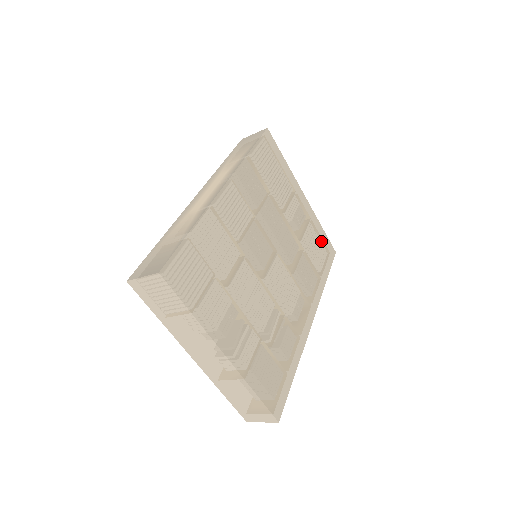
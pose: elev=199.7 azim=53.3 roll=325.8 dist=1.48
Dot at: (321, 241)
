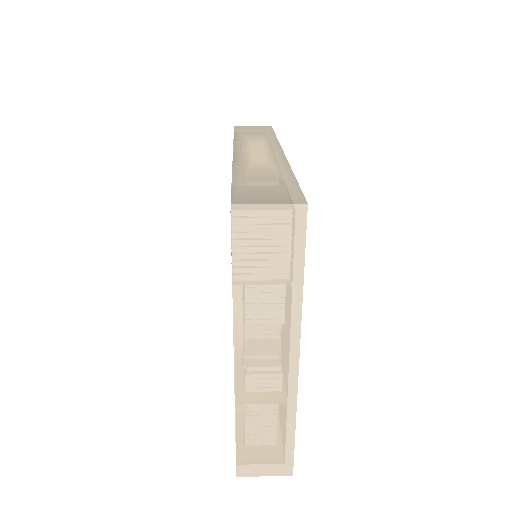
Dot at: occluded
